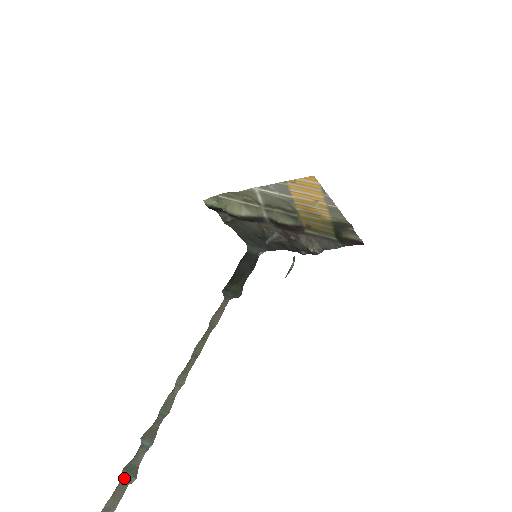
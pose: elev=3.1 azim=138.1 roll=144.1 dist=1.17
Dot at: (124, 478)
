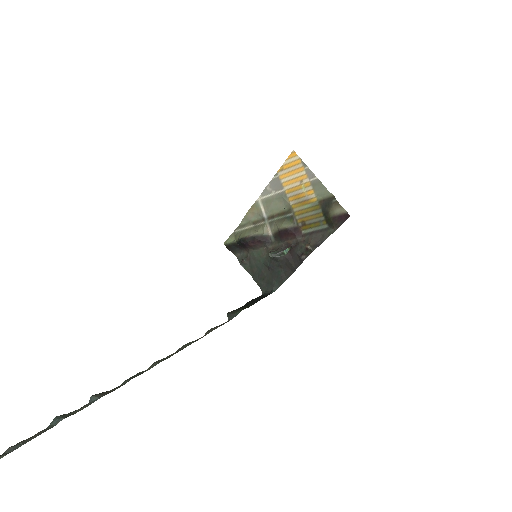
Dot at: (53, 422)
